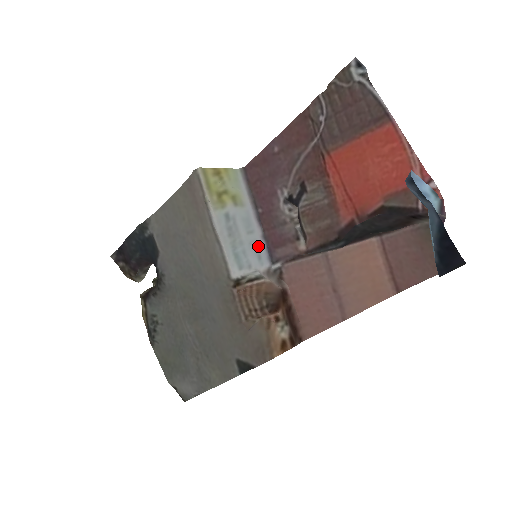
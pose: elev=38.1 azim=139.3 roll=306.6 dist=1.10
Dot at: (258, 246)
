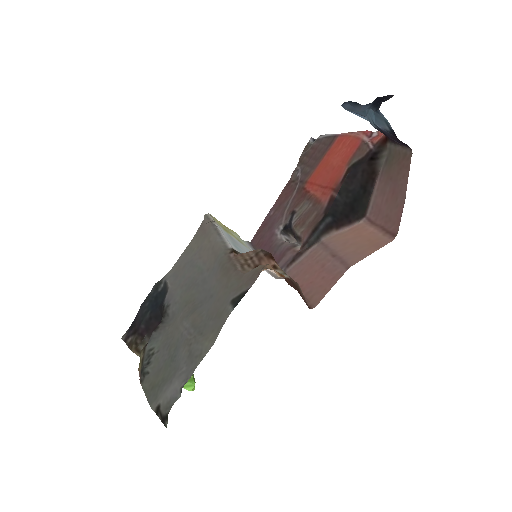
Dot at: occluded
